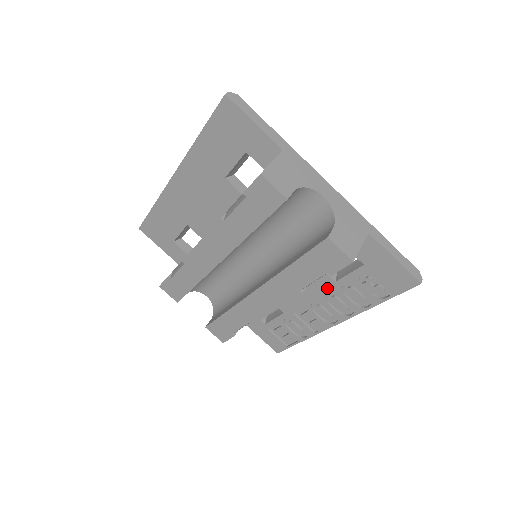
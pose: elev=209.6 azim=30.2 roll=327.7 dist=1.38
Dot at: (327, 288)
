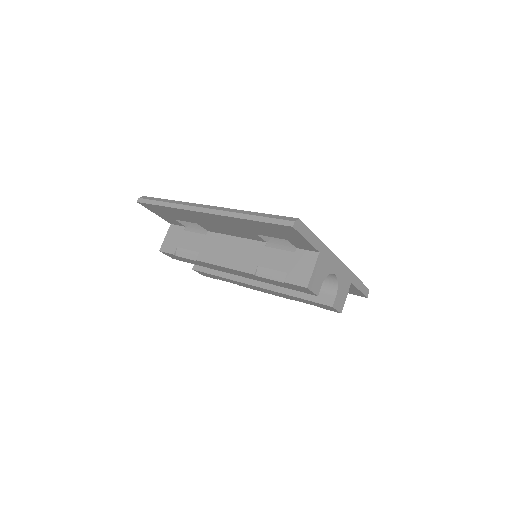
Dot at: occluded
